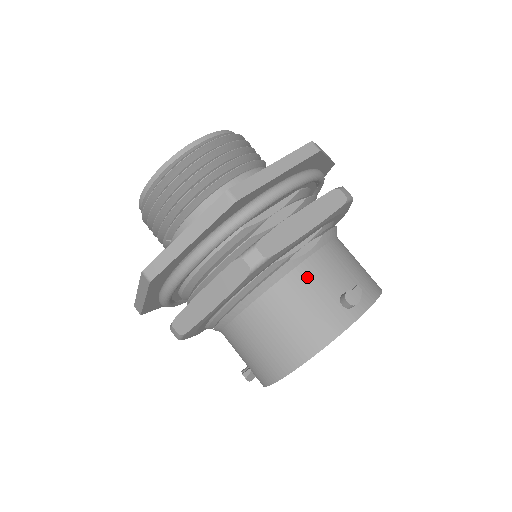
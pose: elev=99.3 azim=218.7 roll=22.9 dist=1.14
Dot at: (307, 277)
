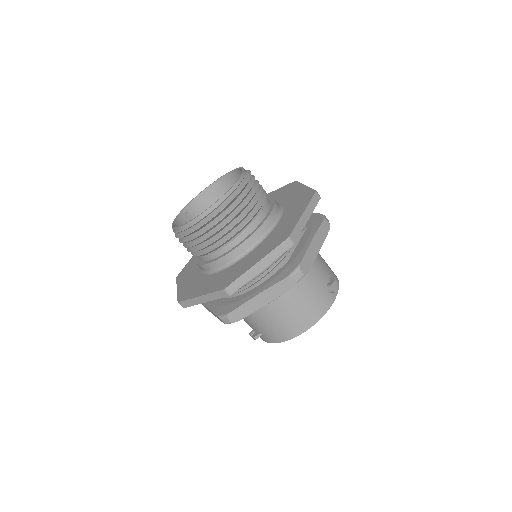
Dot at: (311, 277)
